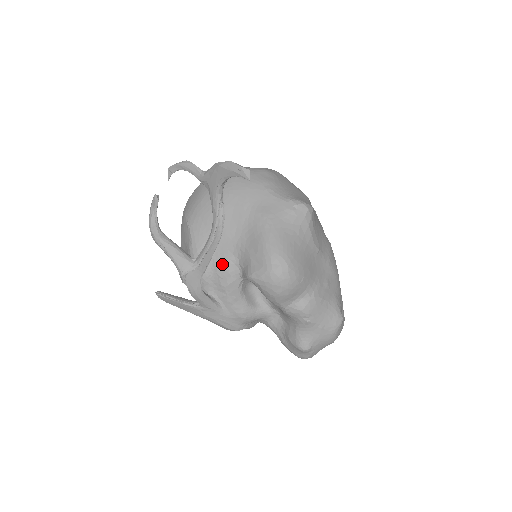
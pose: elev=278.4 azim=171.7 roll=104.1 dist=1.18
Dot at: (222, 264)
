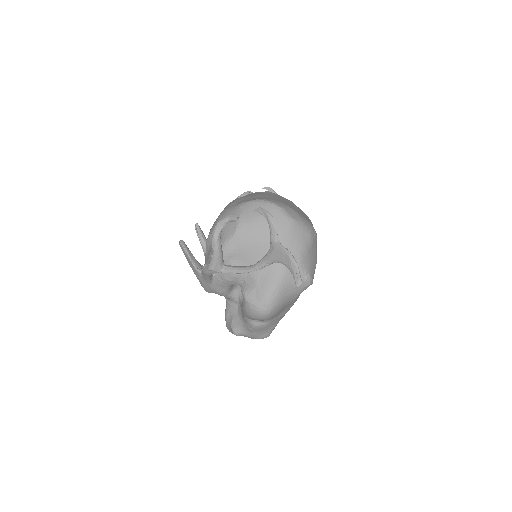
Dot at: occluded
